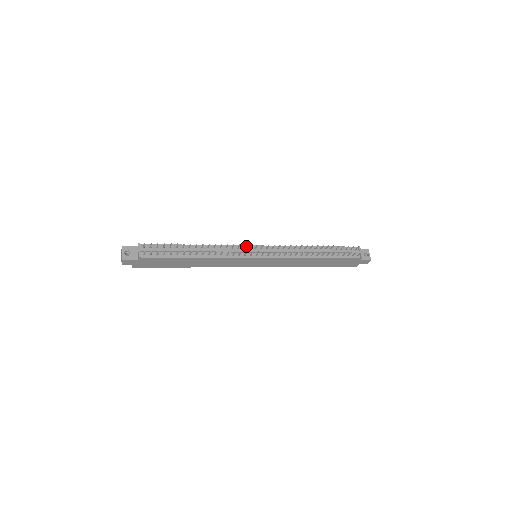
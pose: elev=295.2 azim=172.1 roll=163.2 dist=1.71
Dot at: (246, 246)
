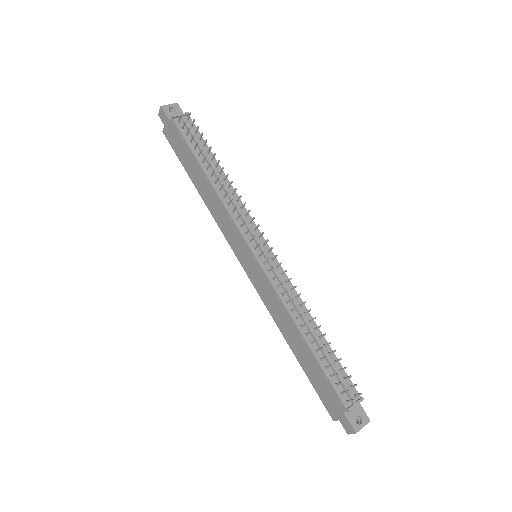
Dot at: (259, 232)
